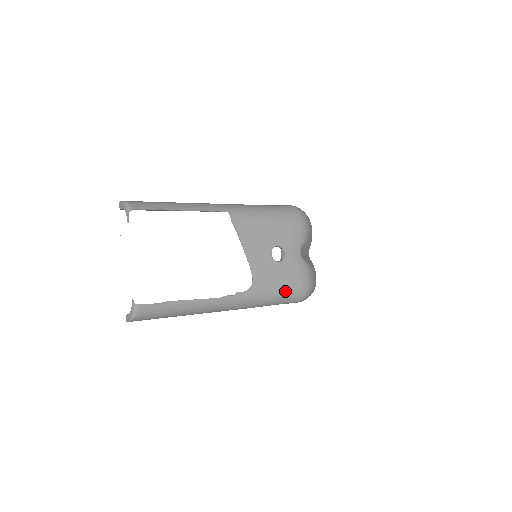
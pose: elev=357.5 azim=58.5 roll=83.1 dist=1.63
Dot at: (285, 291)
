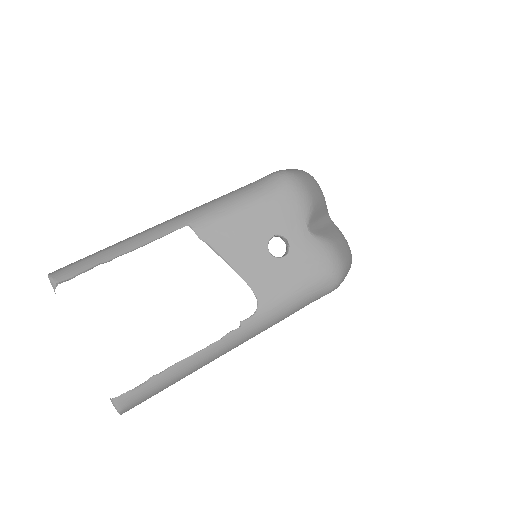
Dot at: (307, 289)
